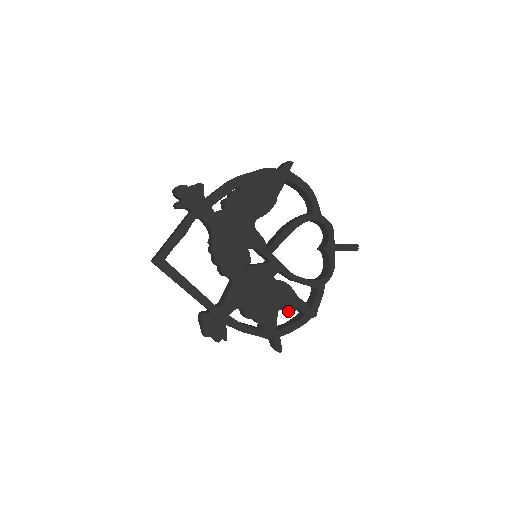
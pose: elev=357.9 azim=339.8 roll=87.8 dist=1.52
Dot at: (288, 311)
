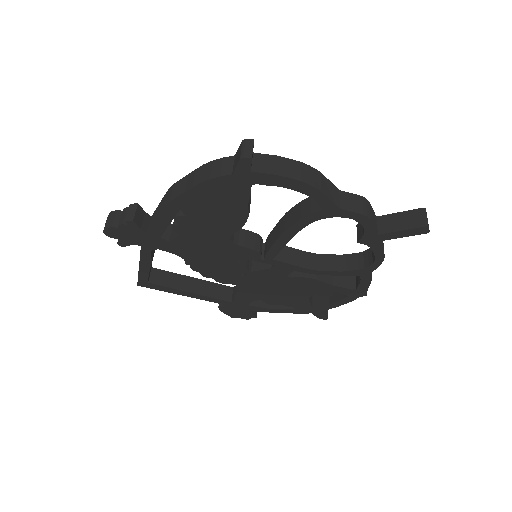
Dot at: occluded
